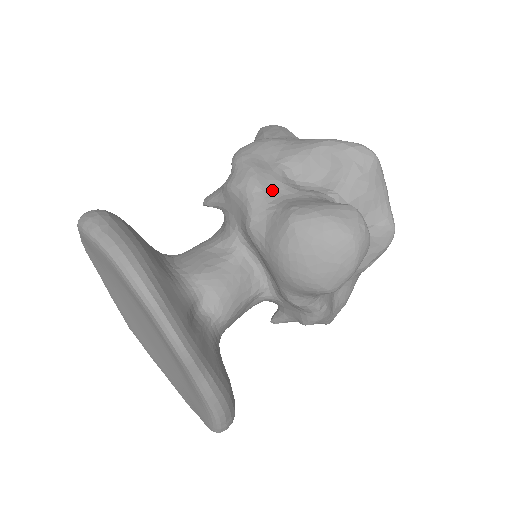
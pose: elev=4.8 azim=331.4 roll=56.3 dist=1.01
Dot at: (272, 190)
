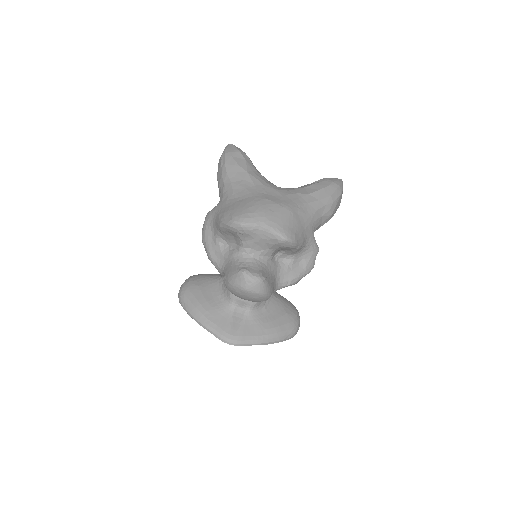
Dot at: (219, 260)
